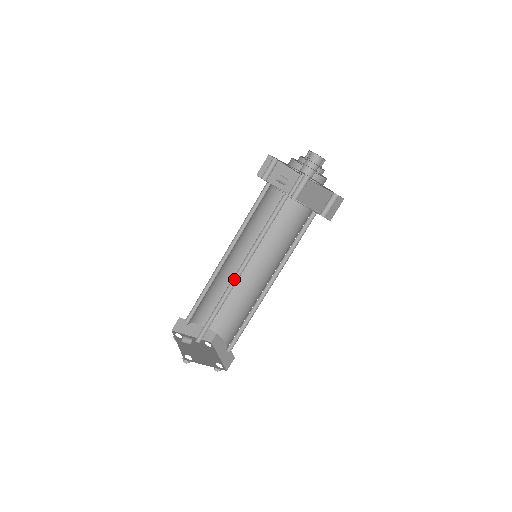
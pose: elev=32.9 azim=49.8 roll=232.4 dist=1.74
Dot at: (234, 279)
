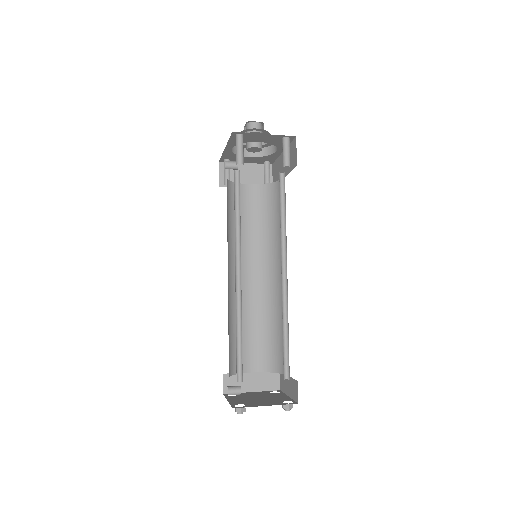
Dot at: (238, 286)
